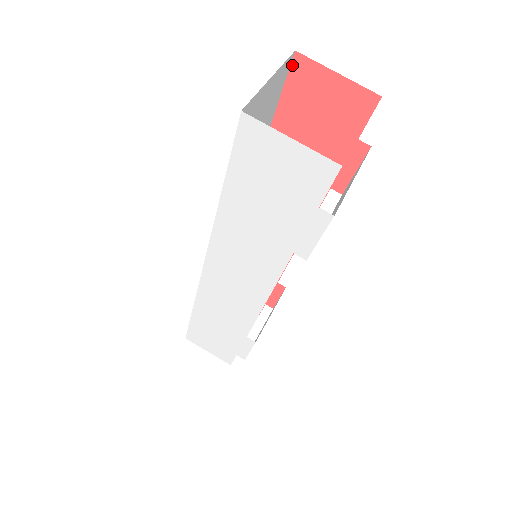
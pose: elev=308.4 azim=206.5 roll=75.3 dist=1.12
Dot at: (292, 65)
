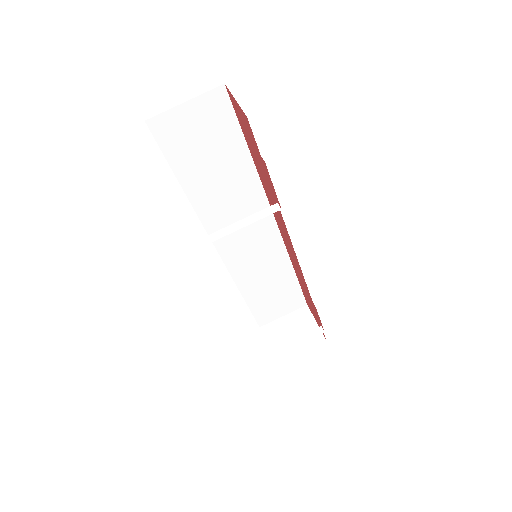
Dot at: (229, 95)
